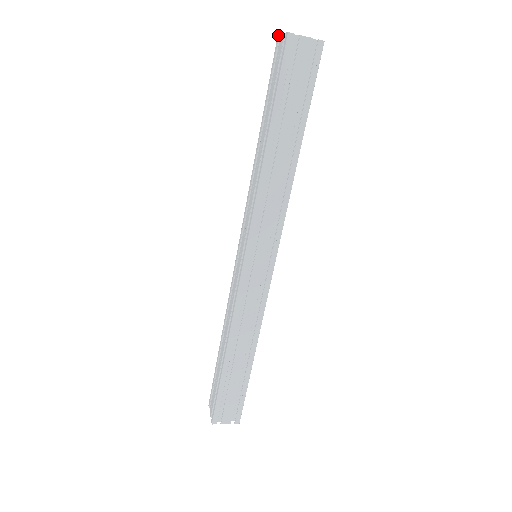
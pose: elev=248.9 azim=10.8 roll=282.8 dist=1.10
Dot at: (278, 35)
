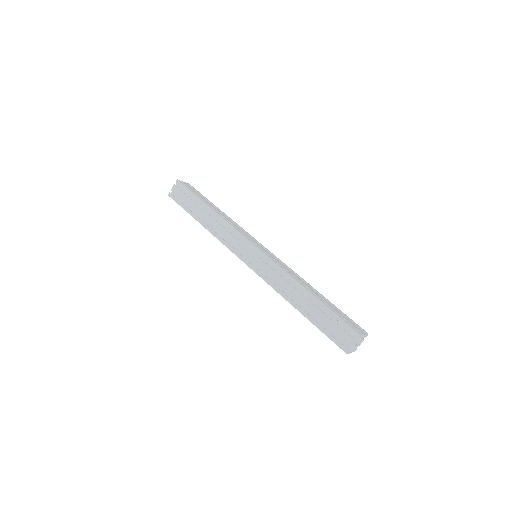
Dot at: (169, 194)
